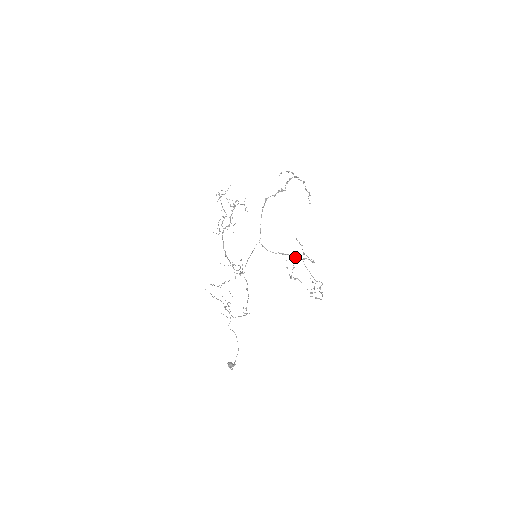
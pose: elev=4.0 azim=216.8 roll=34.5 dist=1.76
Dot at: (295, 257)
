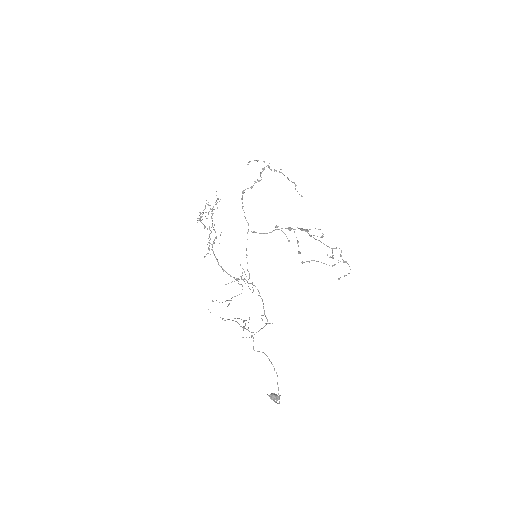
Dot at: (294, 229)
